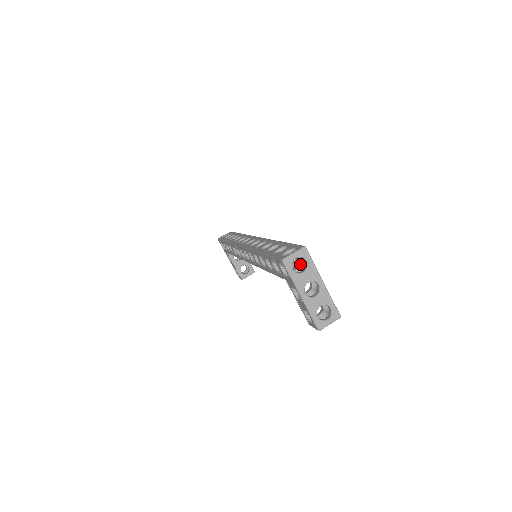
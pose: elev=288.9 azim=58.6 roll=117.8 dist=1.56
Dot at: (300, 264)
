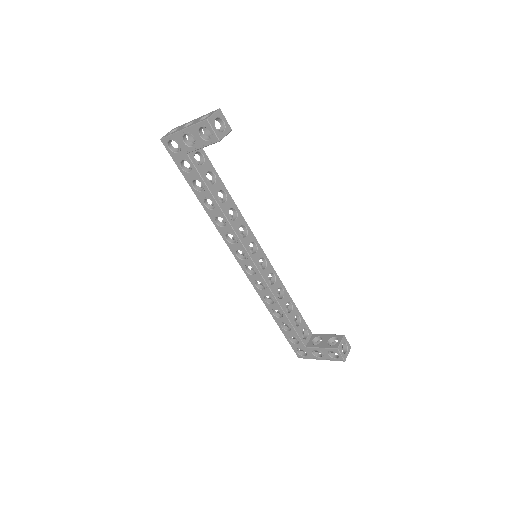
Dot at: occluded
